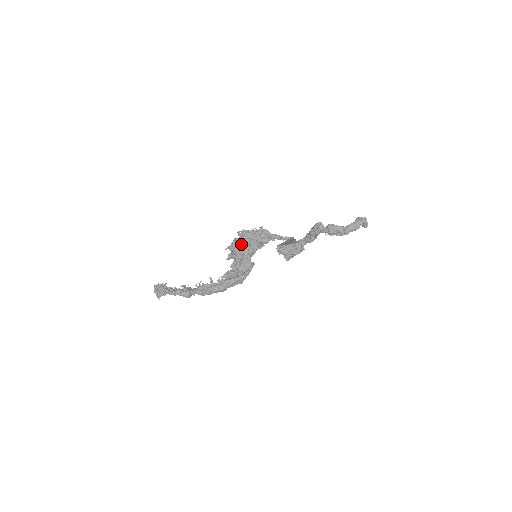
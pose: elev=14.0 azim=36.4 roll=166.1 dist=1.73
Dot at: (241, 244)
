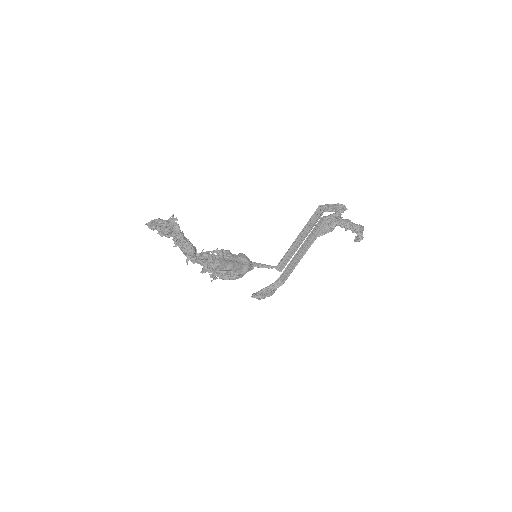
Dot at: occluded
